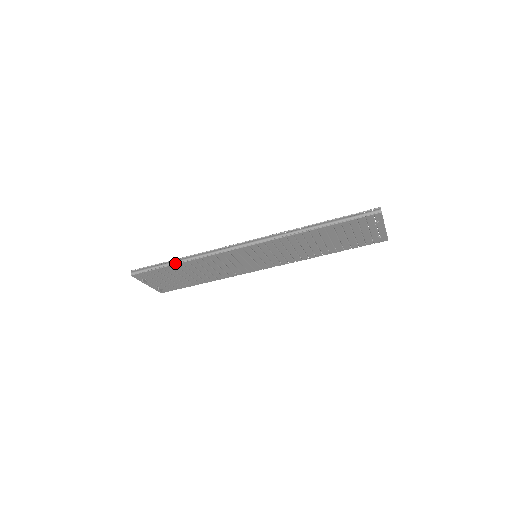
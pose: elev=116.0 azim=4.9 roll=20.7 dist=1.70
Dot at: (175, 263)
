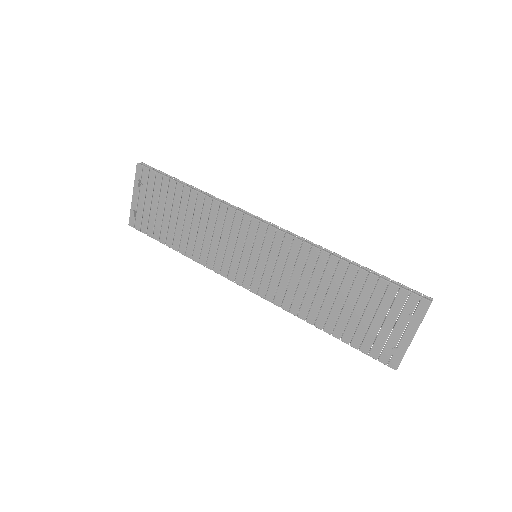
Dot at: (186, 185)
